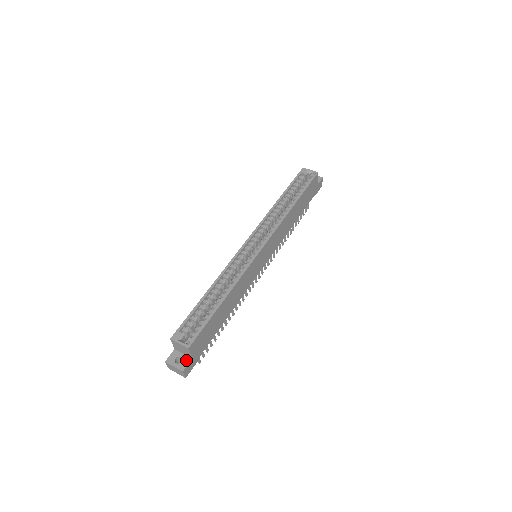
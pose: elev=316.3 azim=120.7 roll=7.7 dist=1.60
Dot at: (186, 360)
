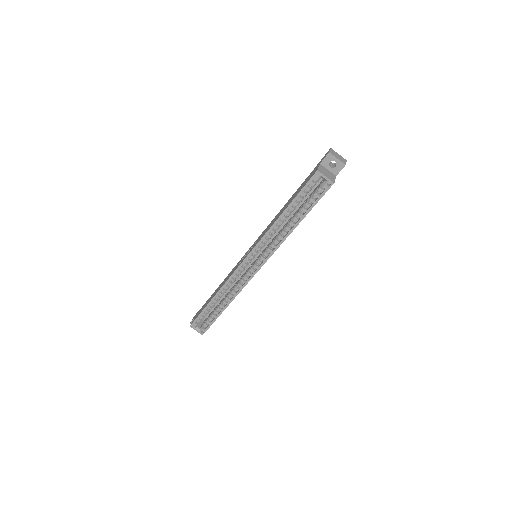
Dot at: occluded
